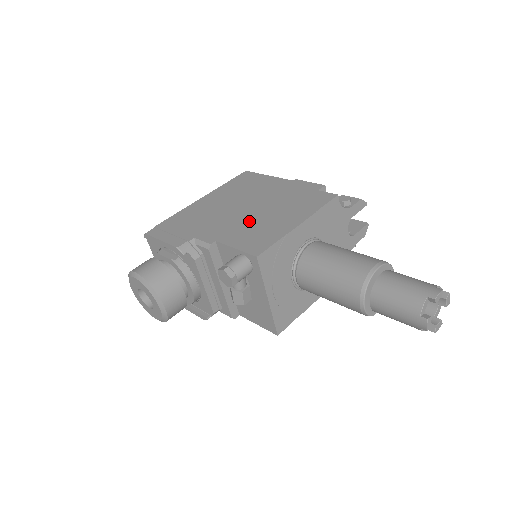
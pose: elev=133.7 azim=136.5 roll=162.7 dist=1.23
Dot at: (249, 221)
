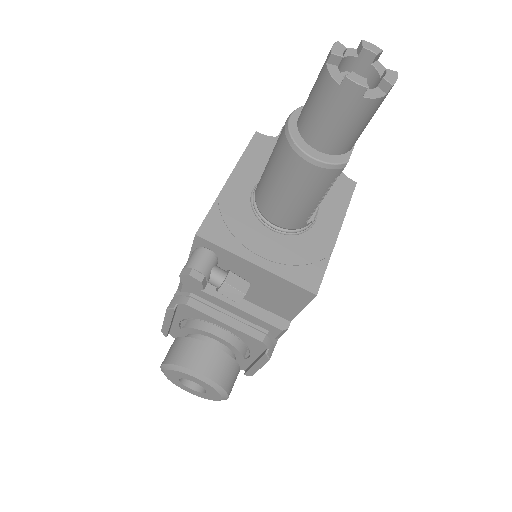
Dot at: occluded
